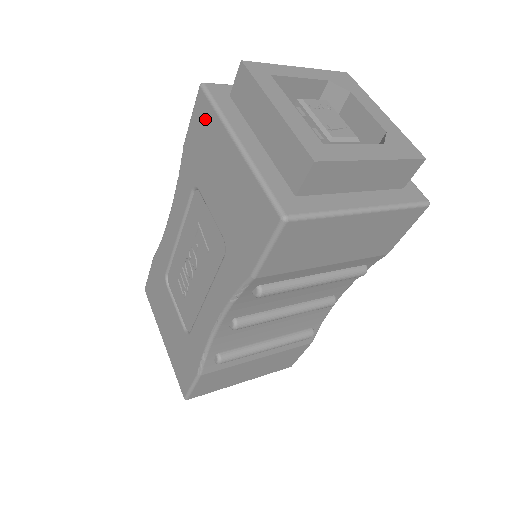
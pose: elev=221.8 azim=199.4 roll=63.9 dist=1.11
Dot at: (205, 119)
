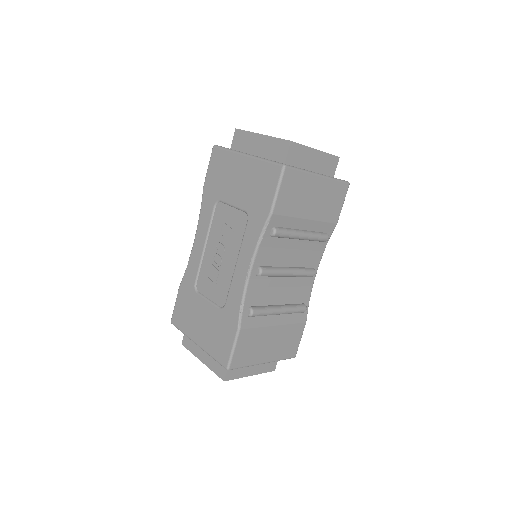
Dot at: (220, 159)
